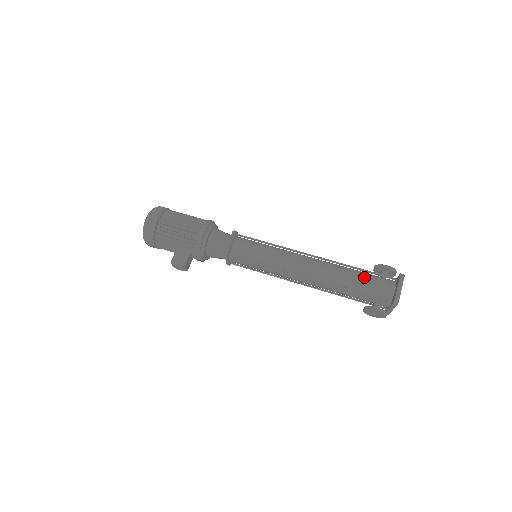
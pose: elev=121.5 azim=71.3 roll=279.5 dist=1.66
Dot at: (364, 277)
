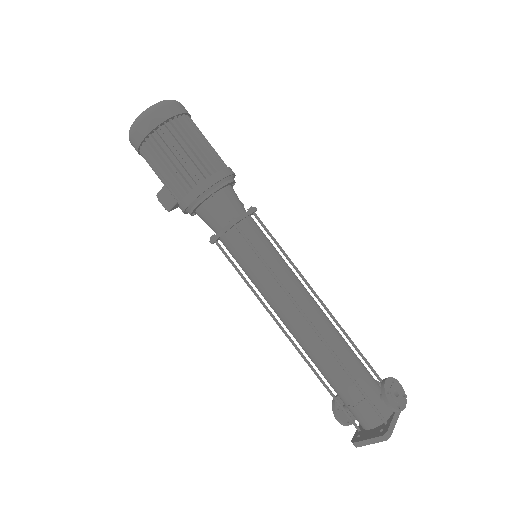
Dot at: (349, 391)
